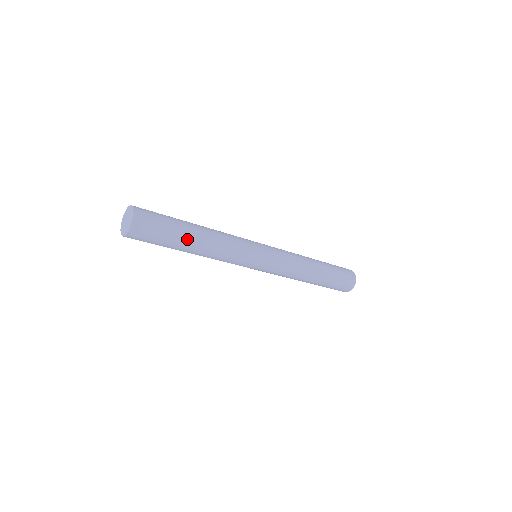
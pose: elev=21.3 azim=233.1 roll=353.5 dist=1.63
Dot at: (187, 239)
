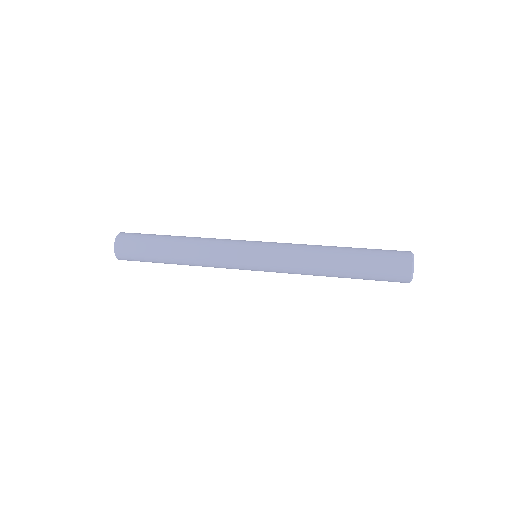
Dot at: (165, 258)
